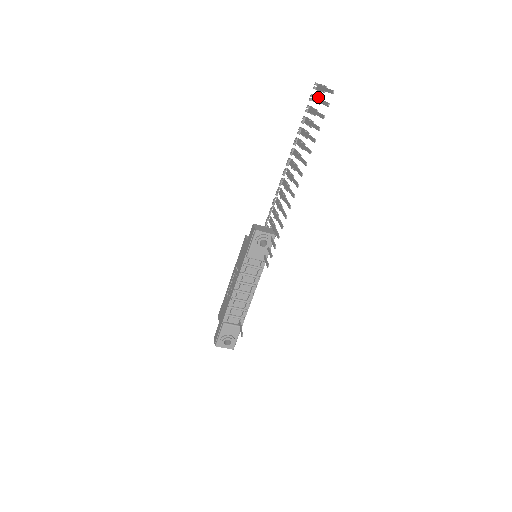
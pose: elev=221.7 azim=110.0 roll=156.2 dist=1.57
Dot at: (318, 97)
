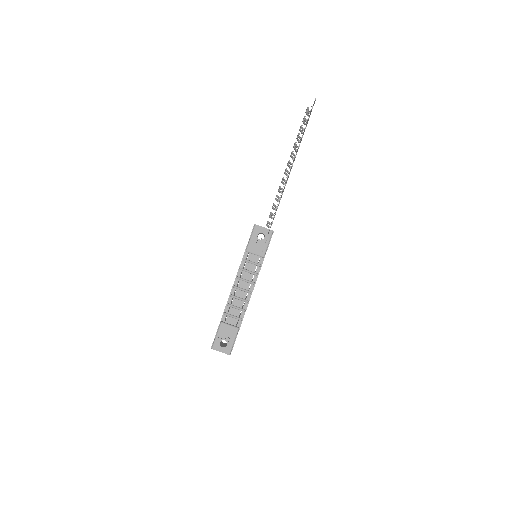
Dot at: (308, 115)
